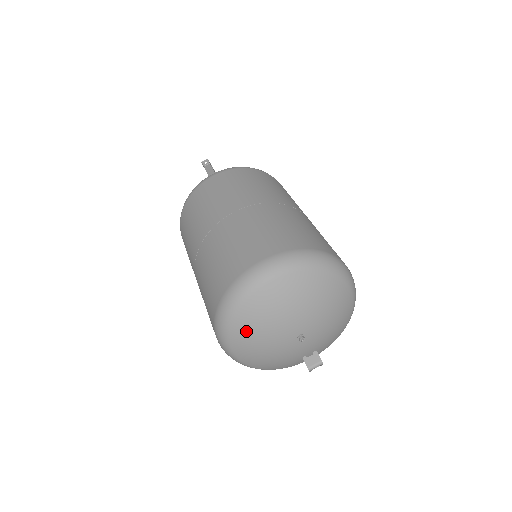
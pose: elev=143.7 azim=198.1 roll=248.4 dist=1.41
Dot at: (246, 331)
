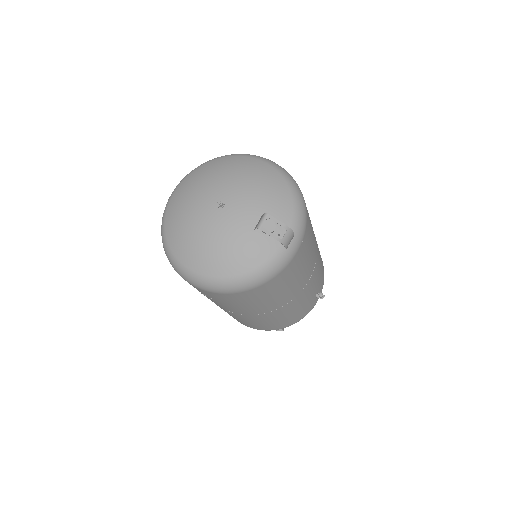
Dot at: (177, 236)
